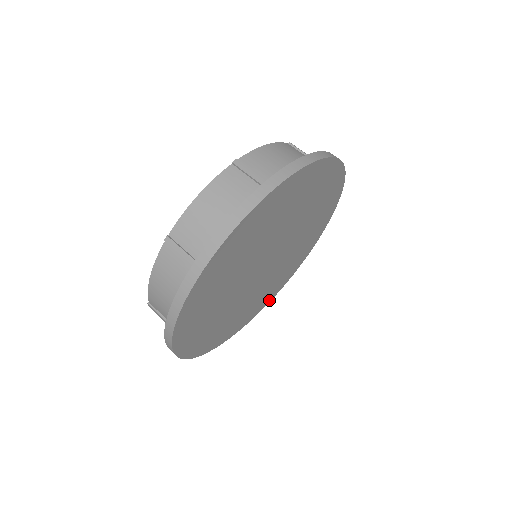
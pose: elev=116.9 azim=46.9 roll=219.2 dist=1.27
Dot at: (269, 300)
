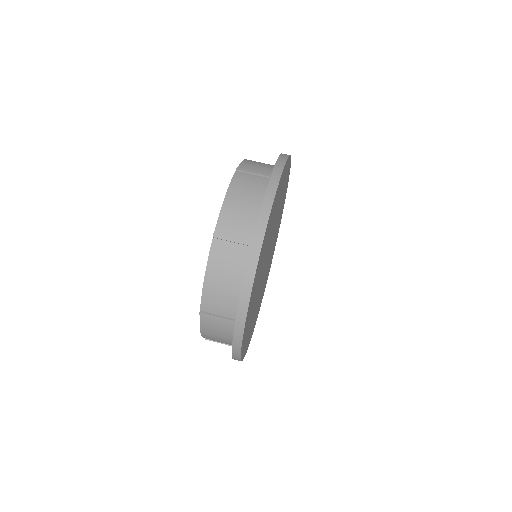
Dot at: (273, 253)
